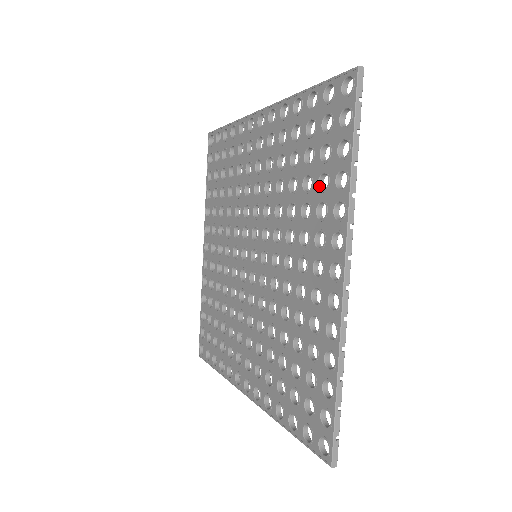
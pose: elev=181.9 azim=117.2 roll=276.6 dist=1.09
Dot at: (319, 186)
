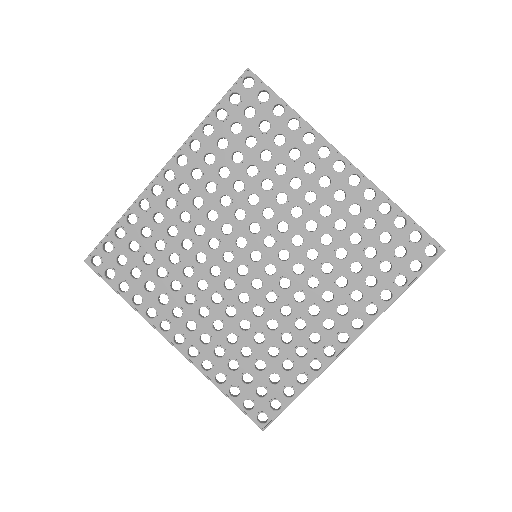
Dot at: (278, 146)
